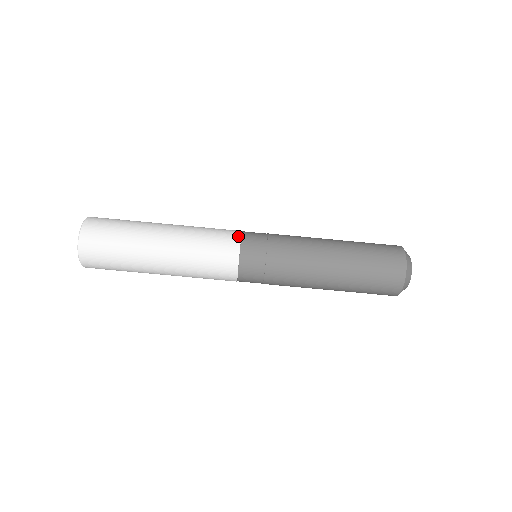
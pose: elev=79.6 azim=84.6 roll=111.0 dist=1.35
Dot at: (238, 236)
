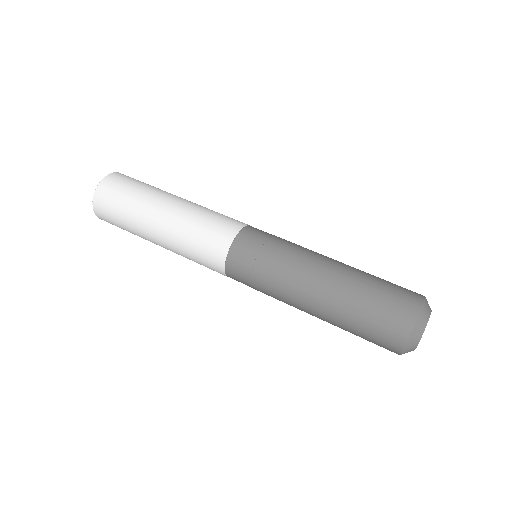
Dot at: (246, 224)
